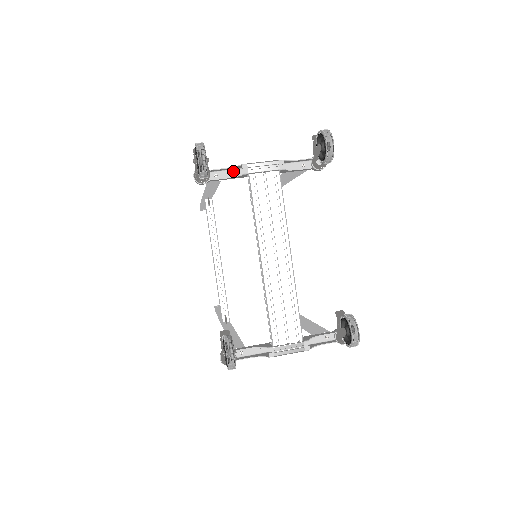
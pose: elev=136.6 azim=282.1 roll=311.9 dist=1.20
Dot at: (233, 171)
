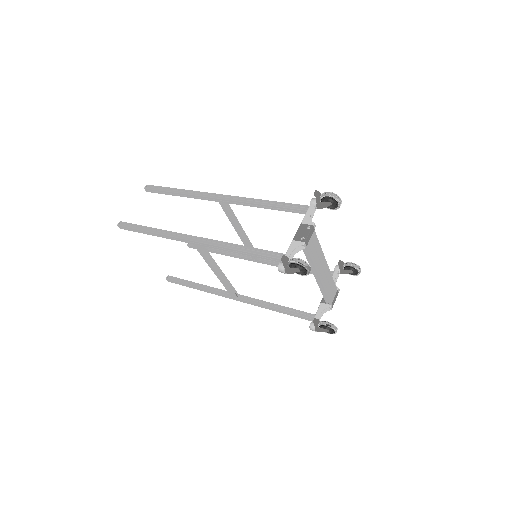
Dot at: (290, 248)
